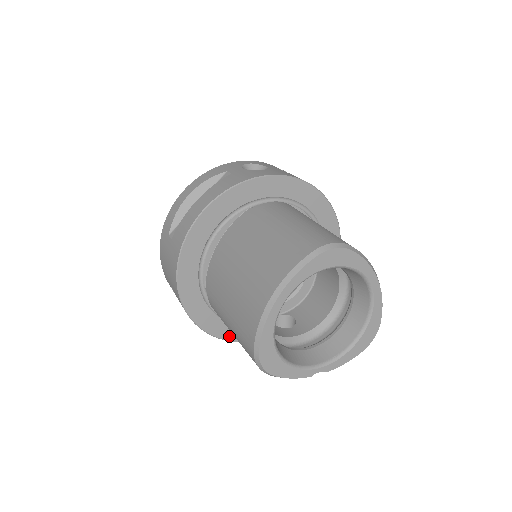
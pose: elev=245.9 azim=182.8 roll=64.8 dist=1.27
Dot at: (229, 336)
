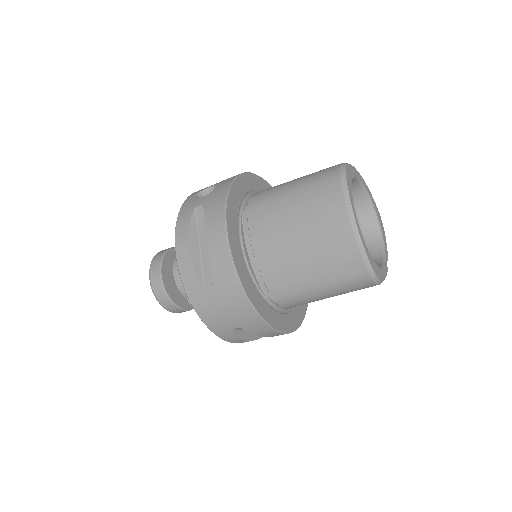
Dot at: (296, 324)
